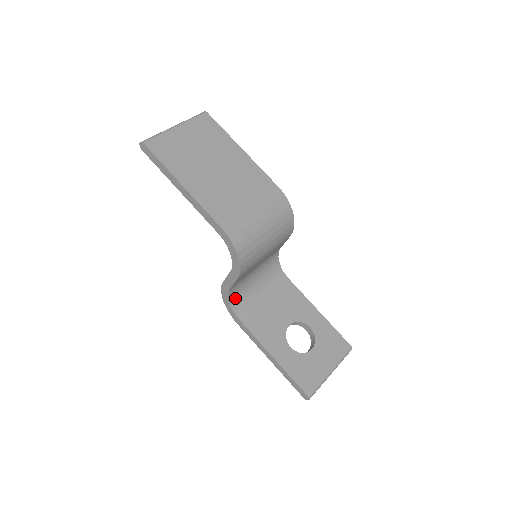
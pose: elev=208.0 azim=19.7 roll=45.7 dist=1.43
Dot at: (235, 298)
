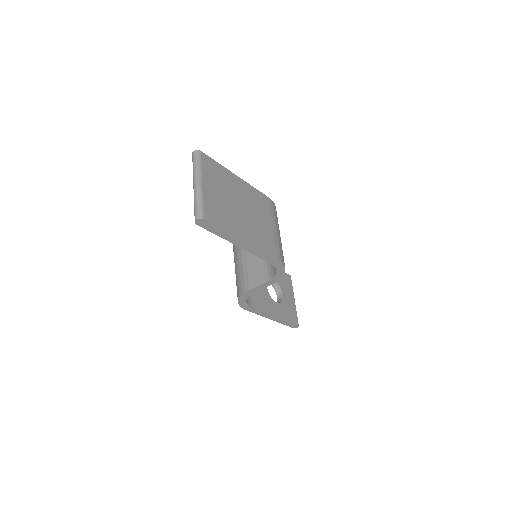
Dot at: occluded
